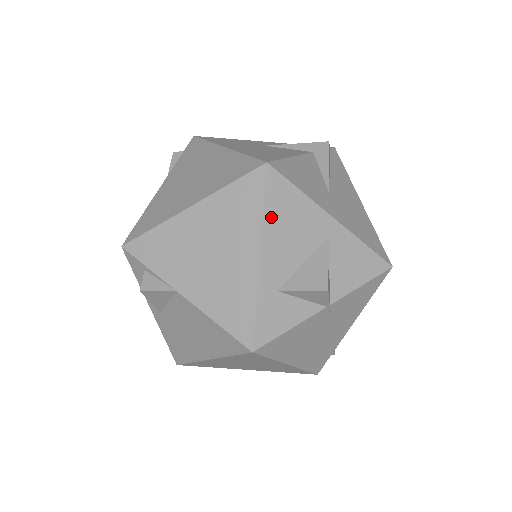
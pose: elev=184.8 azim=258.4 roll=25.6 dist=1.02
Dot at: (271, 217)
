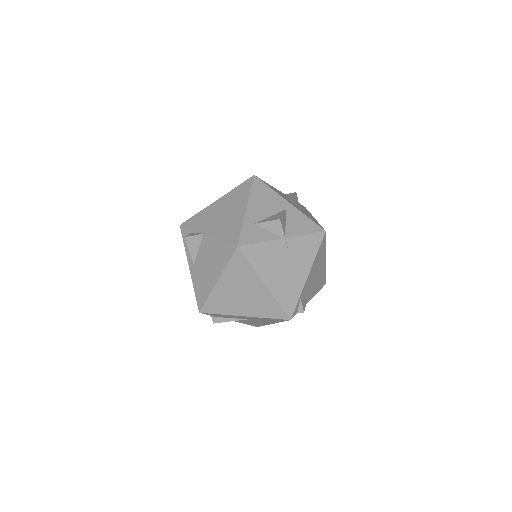
Dot at: (254, 195)
